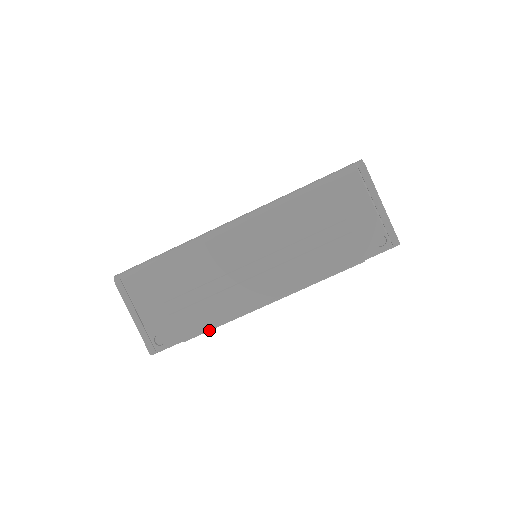
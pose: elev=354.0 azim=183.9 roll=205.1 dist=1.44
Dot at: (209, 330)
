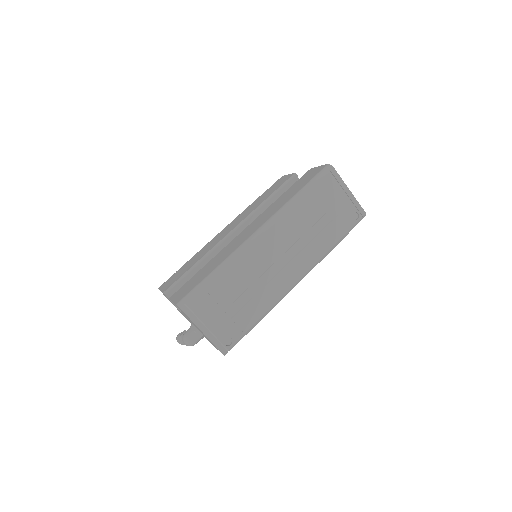
Dot at: occluded
